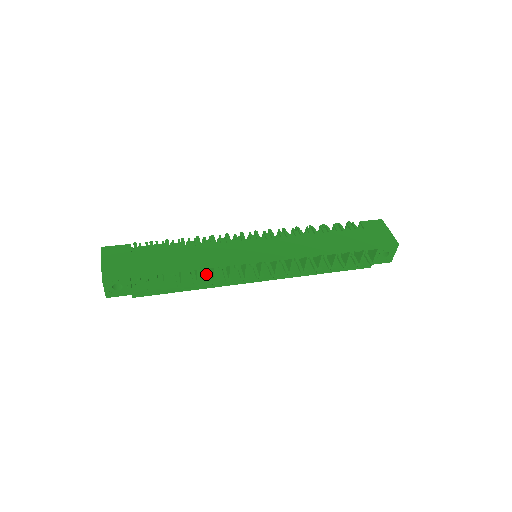
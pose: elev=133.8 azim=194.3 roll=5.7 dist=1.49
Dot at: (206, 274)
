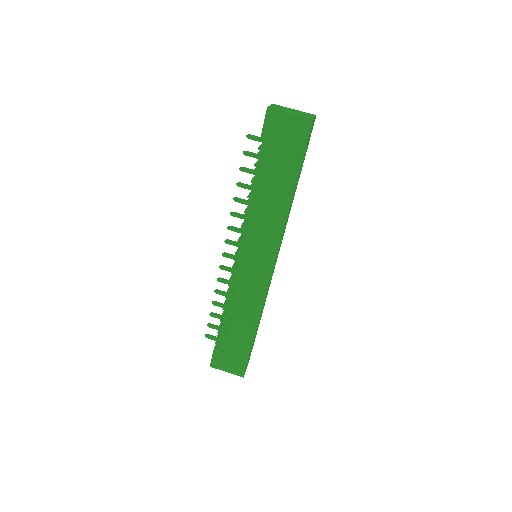
Dot at: occluded
